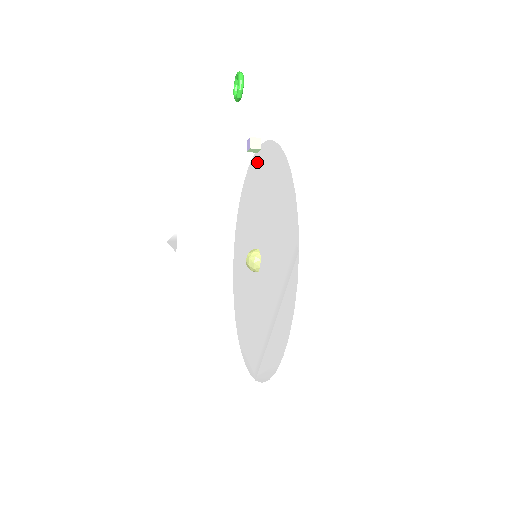
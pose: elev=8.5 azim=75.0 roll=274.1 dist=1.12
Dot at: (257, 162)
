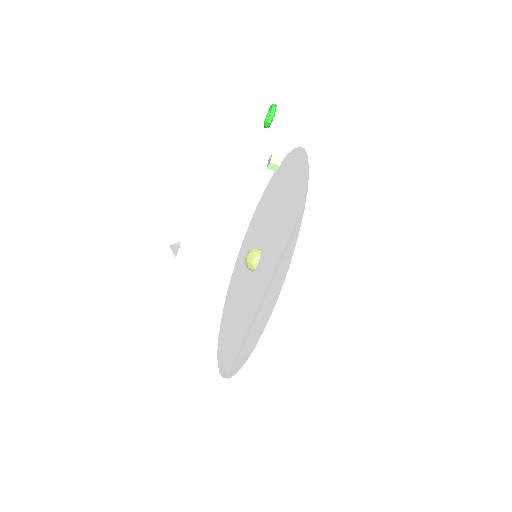
Dot at: (274, 179)
